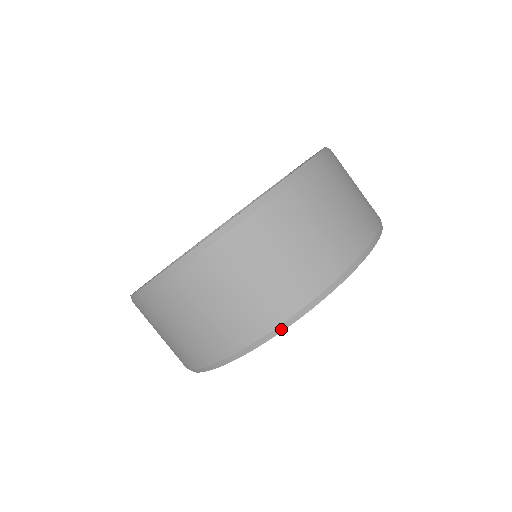
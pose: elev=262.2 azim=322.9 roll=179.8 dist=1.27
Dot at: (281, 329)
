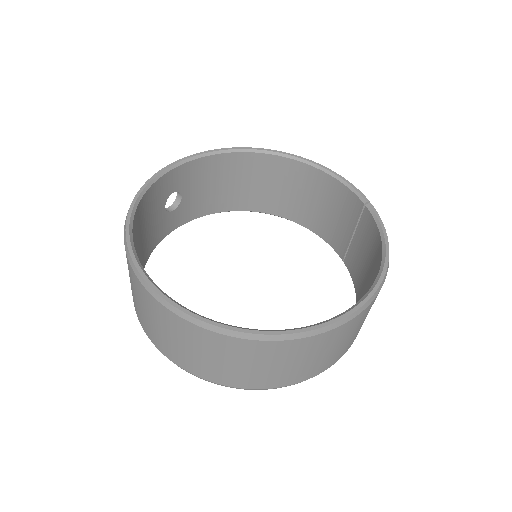
Dot at: occluded
